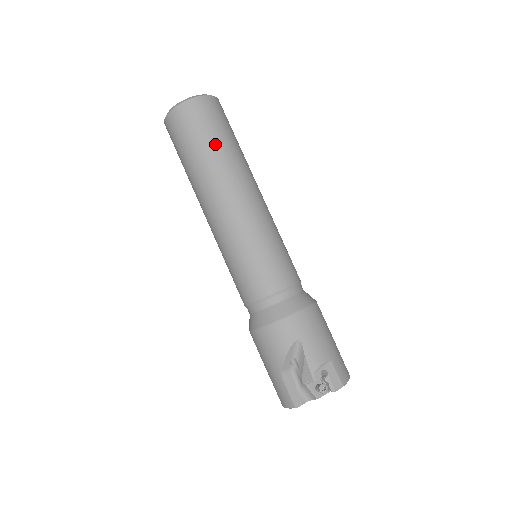
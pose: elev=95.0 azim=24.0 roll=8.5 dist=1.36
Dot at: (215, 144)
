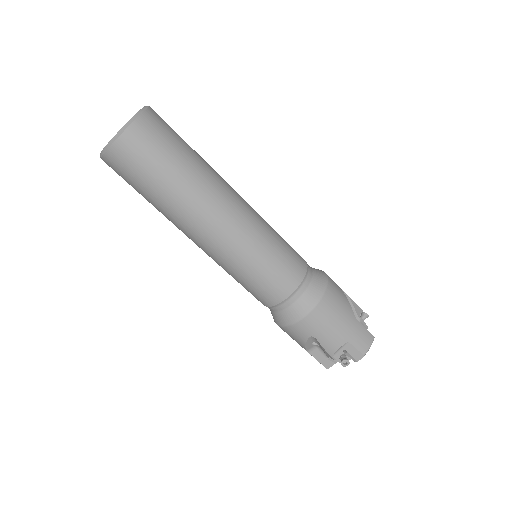
Dot at: (161, 187)
